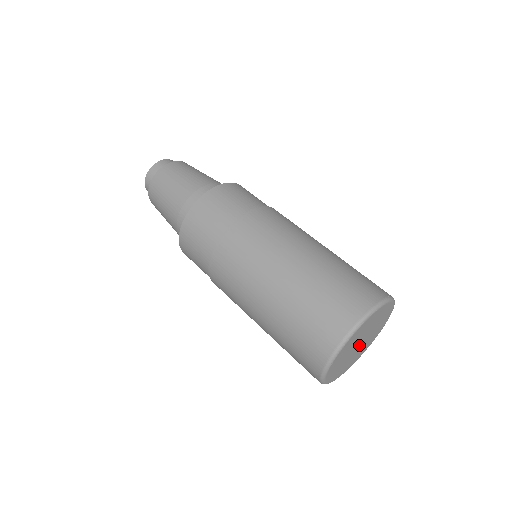
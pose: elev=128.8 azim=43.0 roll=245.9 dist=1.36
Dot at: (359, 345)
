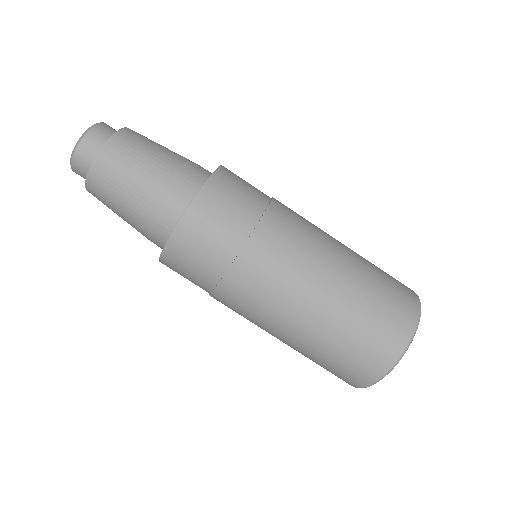
Dot at: occluded
